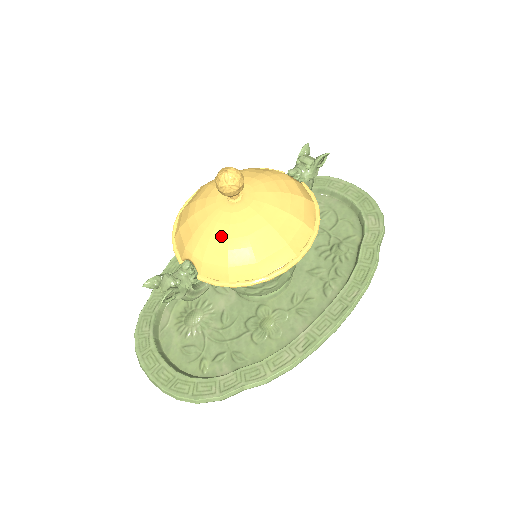
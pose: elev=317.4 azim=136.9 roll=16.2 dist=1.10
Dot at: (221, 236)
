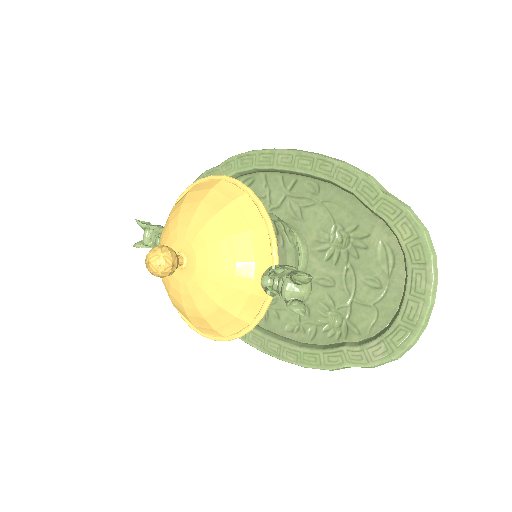
Dot at: occluded
